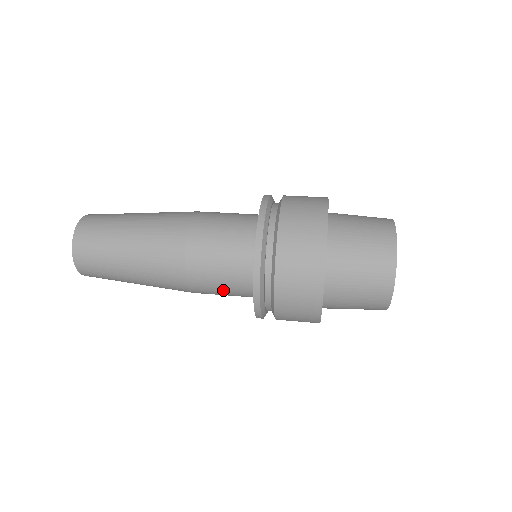
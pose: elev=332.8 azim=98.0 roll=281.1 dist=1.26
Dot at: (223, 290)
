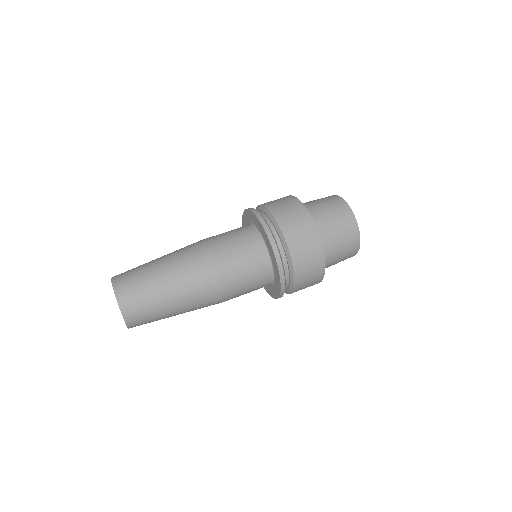
Dot at: occluded
